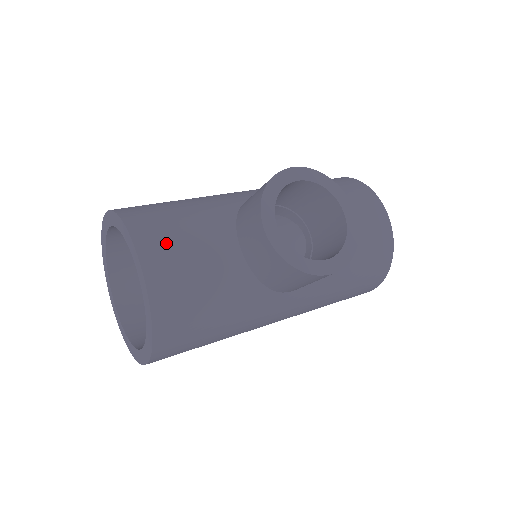
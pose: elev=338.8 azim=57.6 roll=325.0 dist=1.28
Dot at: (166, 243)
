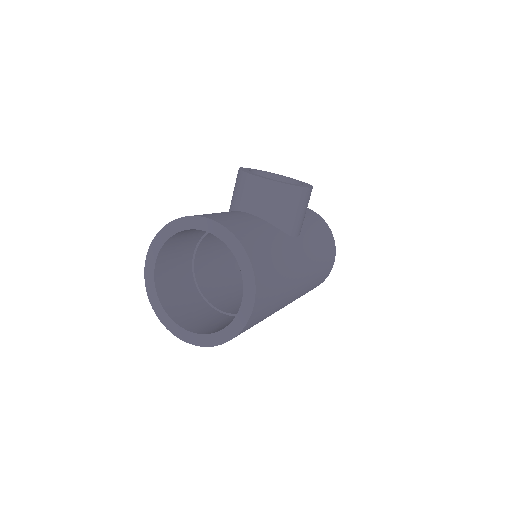
Dot at: occluded
